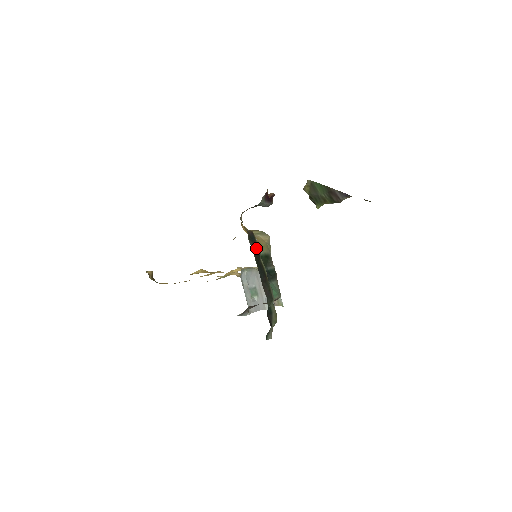
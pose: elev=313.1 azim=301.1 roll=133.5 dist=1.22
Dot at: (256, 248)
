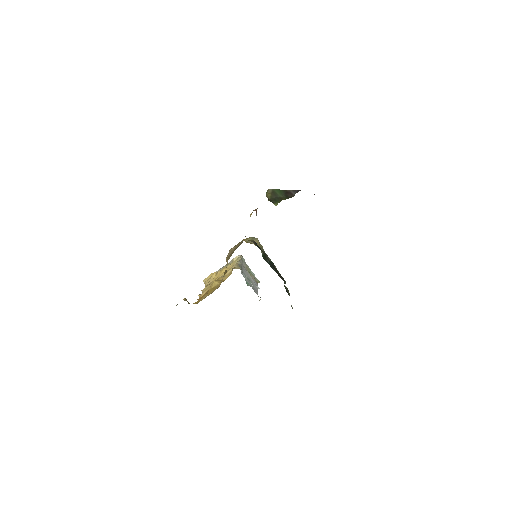
Dot at: (262, 251)
